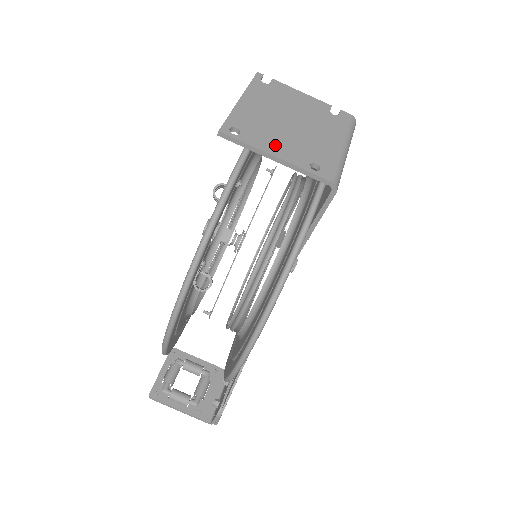
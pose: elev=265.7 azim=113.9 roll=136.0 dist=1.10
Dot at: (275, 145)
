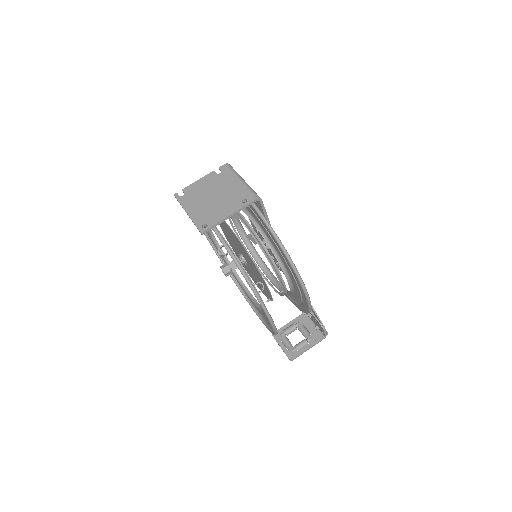
Dot at: (223, 212)
